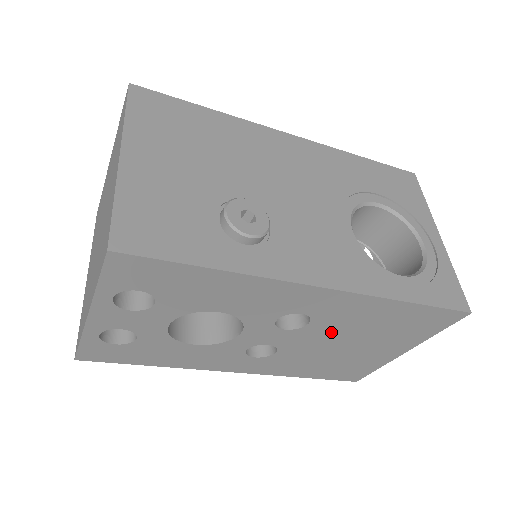
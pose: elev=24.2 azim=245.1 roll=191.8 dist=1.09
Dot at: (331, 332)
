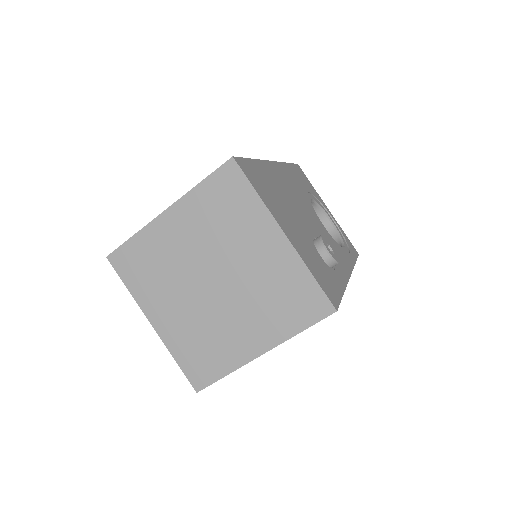
Dot at: occluded
